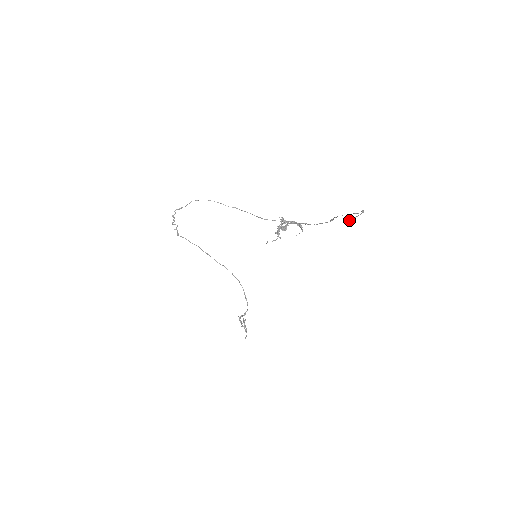
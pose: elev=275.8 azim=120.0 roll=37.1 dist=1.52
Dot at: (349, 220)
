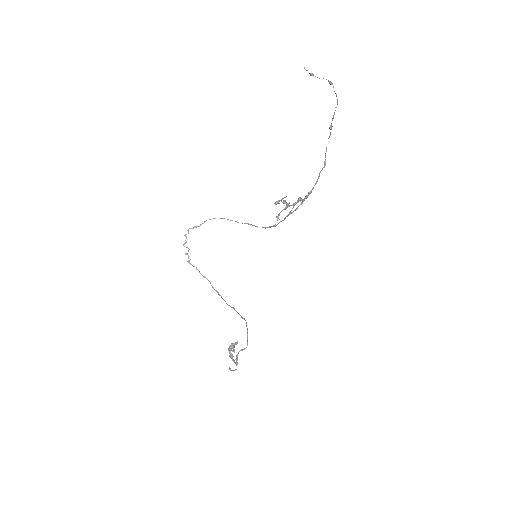
Dot at: occluded
